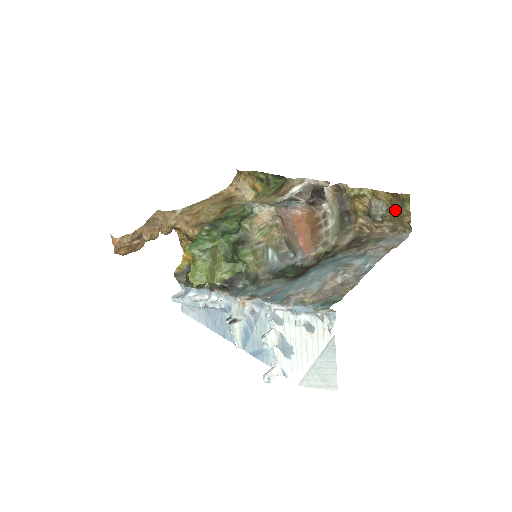
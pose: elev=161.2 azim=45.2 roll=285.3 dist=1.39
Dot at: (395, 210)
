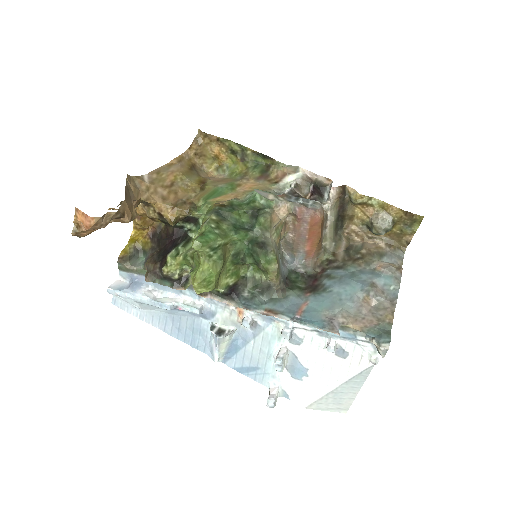
Dot at: (400, 227)
